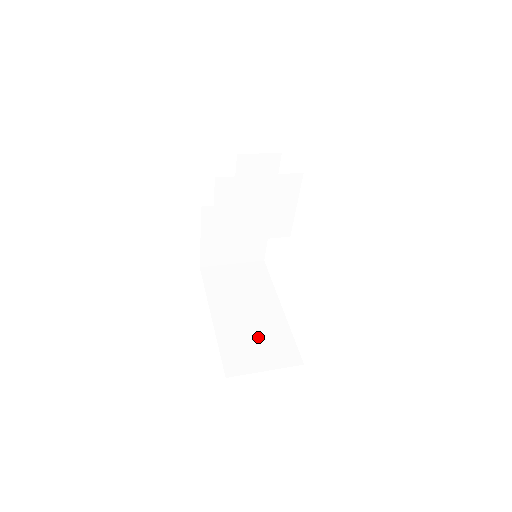
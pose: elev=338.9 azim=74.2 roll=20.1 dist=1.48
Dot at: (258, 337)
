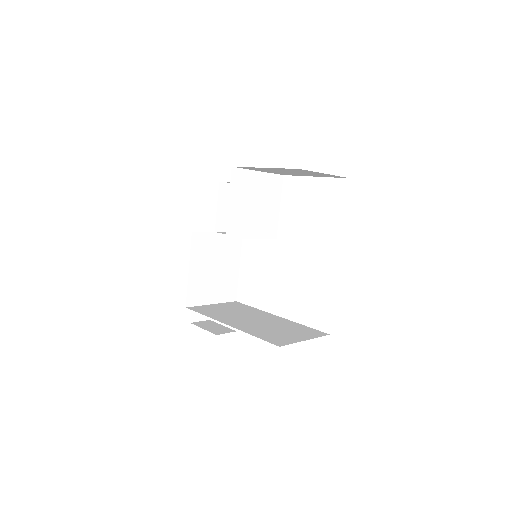
Dot at: (279, 328)
